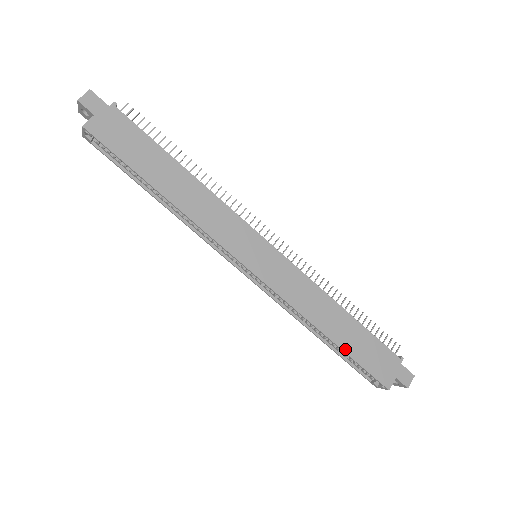
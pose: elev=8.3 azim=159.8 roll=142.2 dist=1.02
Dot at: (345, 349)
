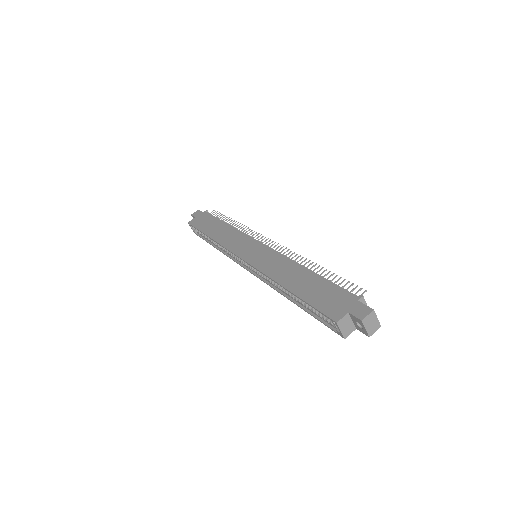
Dot at: (299, 294)
